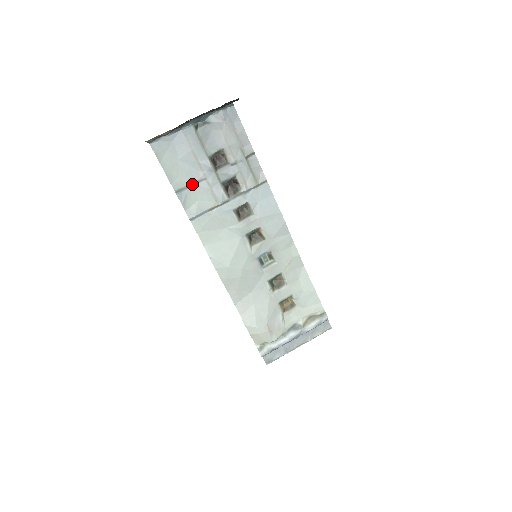
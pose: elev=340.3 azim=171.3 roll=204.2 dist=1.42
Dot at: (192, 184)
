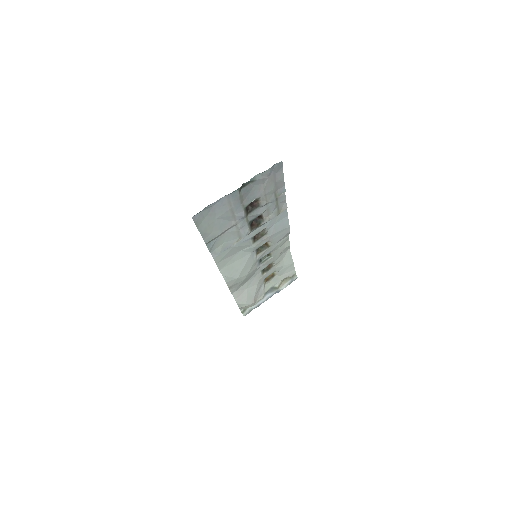
Dot at: (222, 233)
